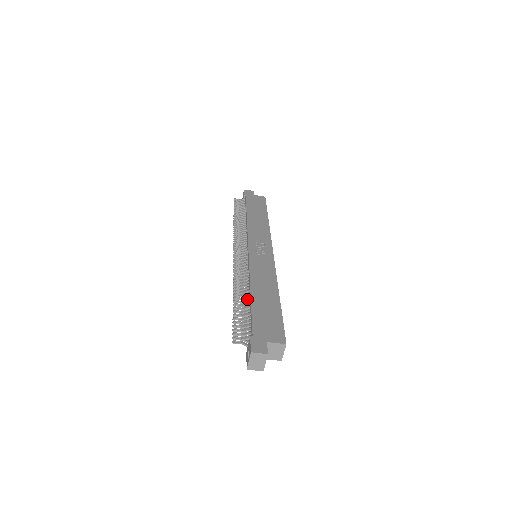
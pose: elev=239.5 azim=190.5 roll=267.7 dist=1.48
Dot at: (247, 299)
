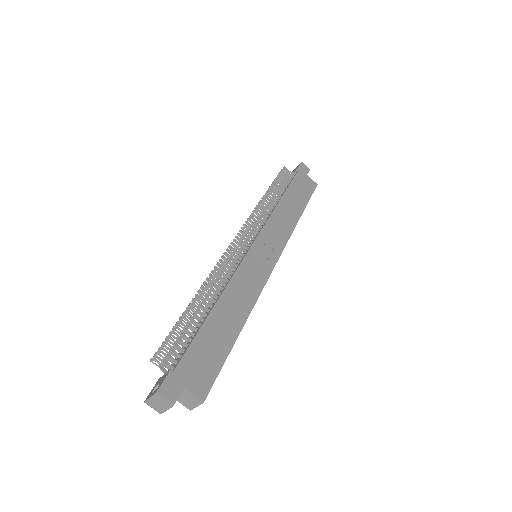
Dot at: occluded
